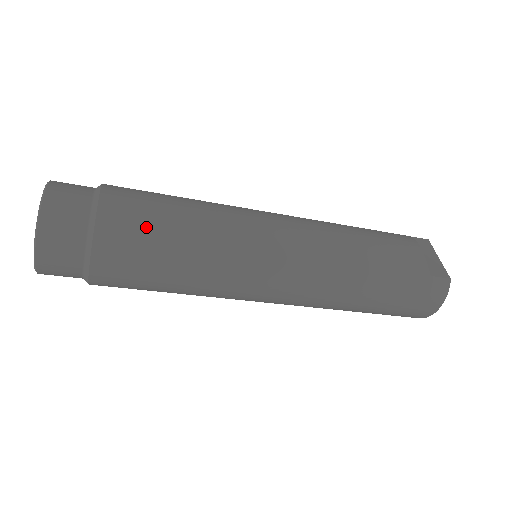
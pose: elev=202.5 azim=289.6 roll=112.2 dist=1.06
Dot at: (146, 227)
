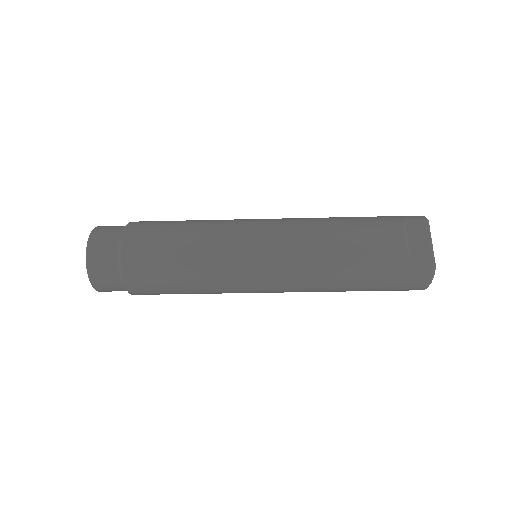
Dot at: (156, 265)
